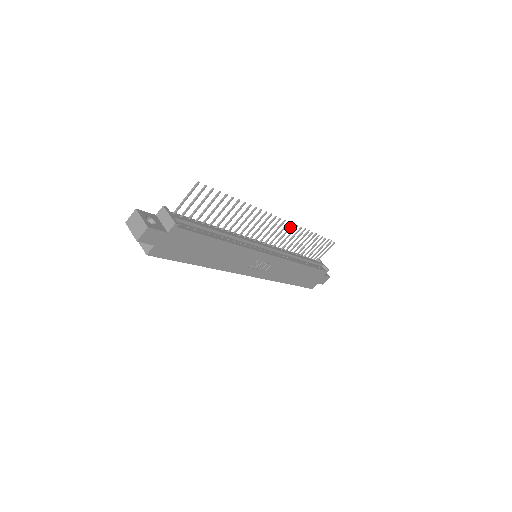
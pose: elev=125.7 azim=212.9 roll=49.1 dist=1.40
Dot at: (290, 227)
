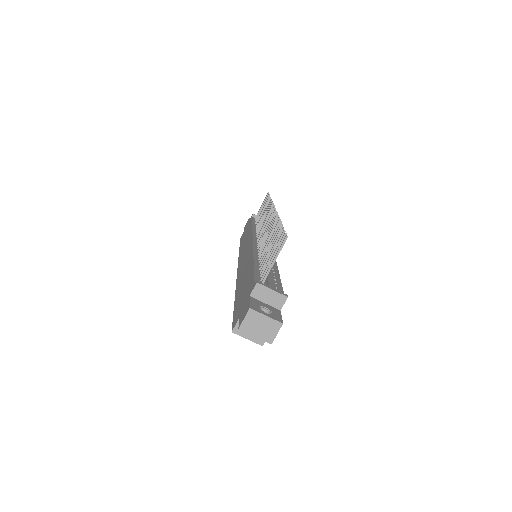
Dot at: occluded
